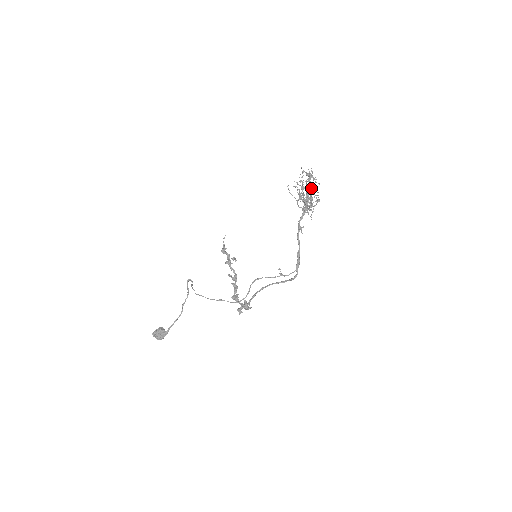
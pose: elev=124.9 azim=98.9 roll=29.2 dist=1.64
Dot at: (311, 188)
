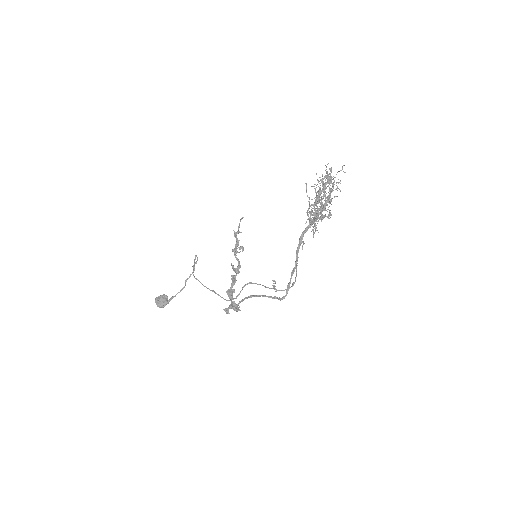
Dot at: (325, 196)
